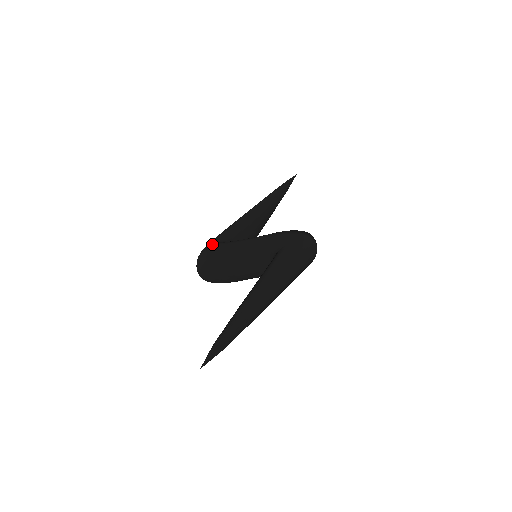
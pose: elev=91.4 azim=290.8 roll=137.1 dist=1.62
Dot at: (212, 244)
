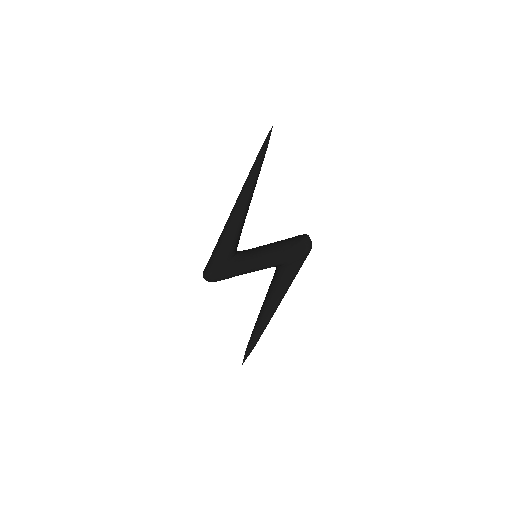
Dot at: (221, 270)
